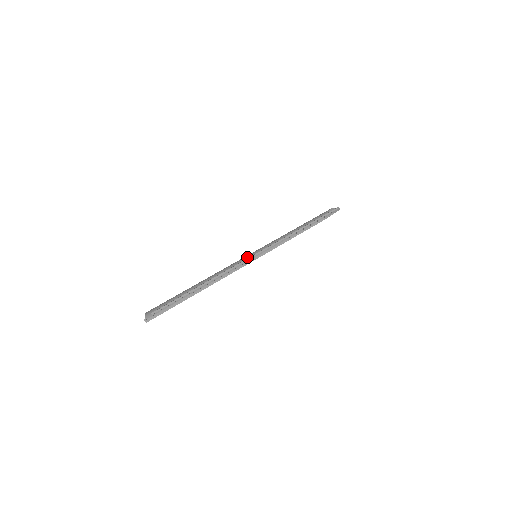
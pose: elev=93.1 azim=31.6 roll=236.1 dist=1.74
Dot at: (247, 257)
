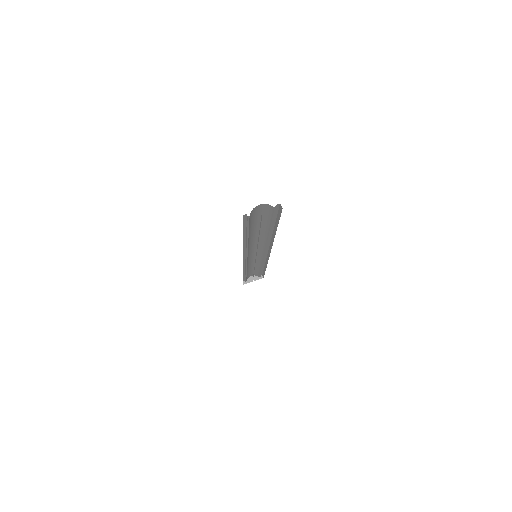
Dot at: (250, 252)
